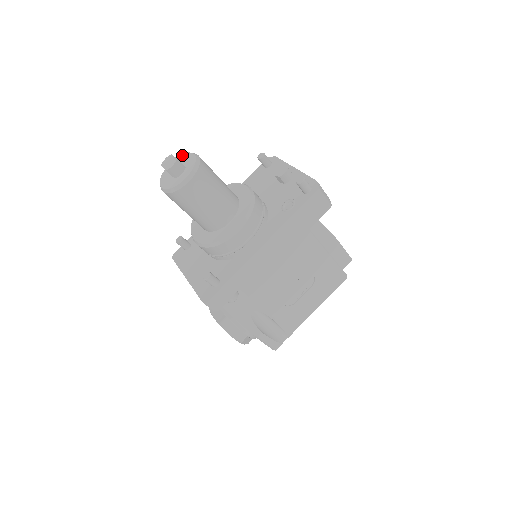
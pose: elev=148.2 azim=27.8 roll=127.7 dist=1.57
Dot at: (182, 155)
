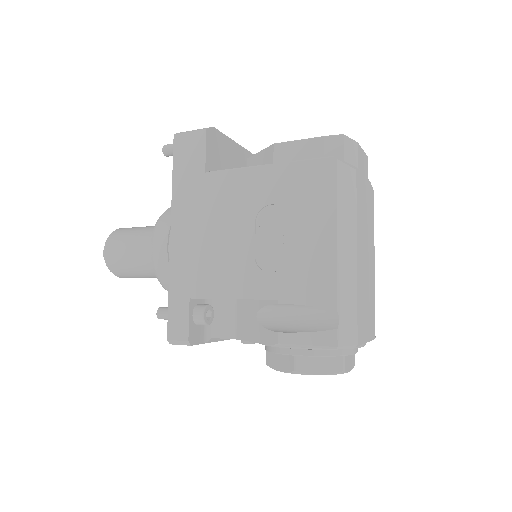
Dot at: occluded
